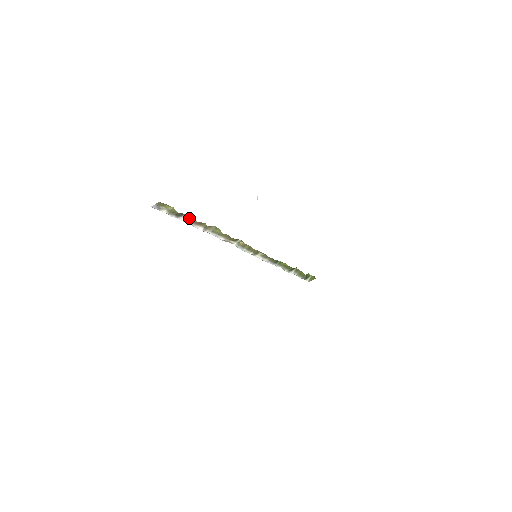
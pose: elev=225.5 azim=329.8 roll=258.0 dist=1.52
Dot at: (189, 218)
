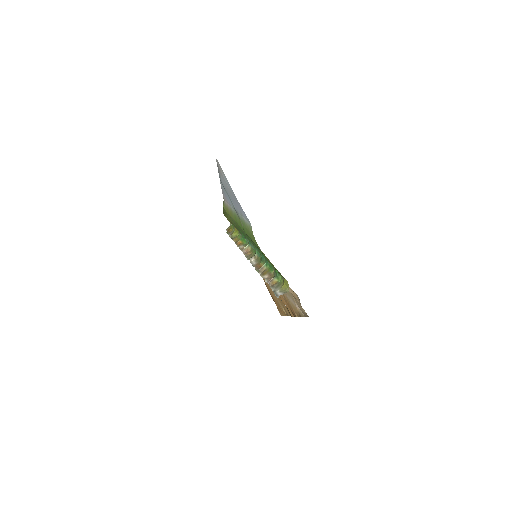
Dot at: occluded
